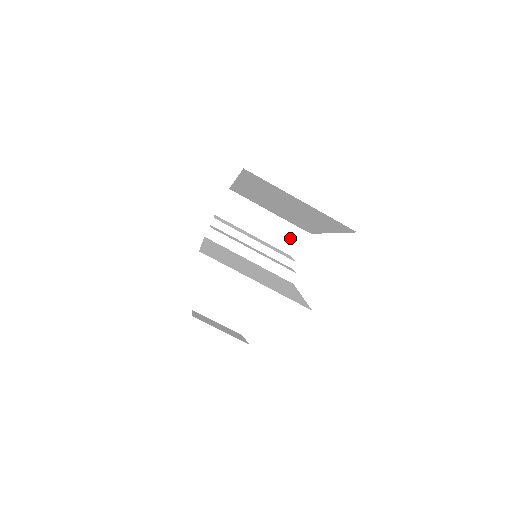
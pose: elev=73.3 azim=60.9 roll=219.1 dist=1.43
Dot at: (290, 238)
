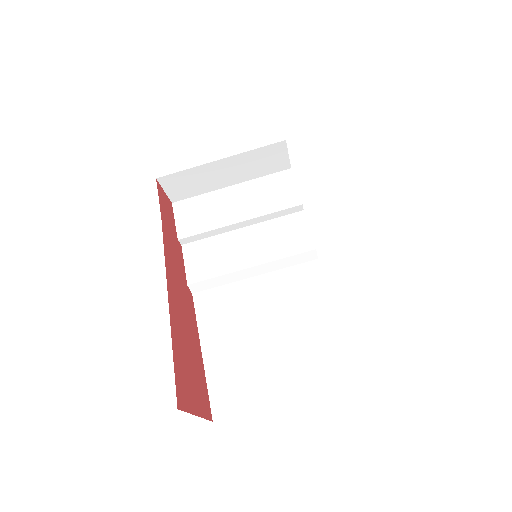
Dot at: (274, 158)
